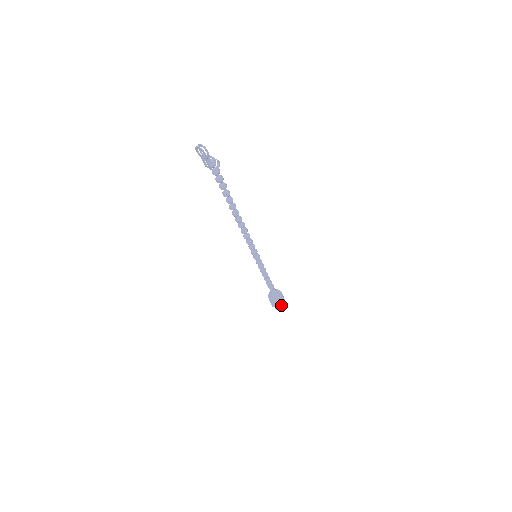
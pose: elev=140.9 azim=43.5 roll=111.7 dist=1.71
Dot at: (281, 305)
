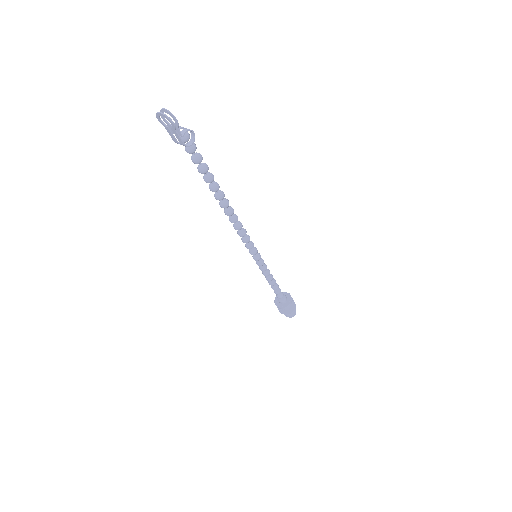
Dot at: (292, 311)
